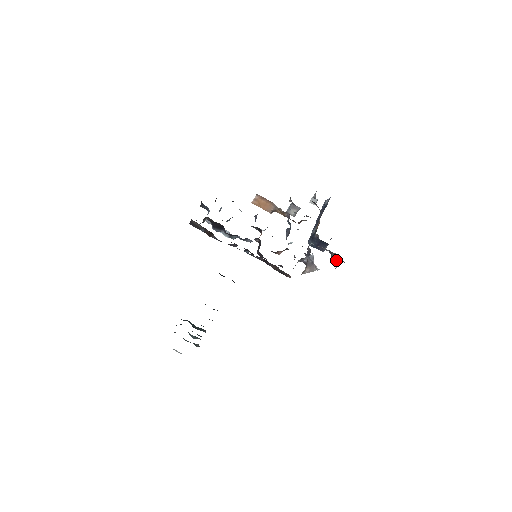
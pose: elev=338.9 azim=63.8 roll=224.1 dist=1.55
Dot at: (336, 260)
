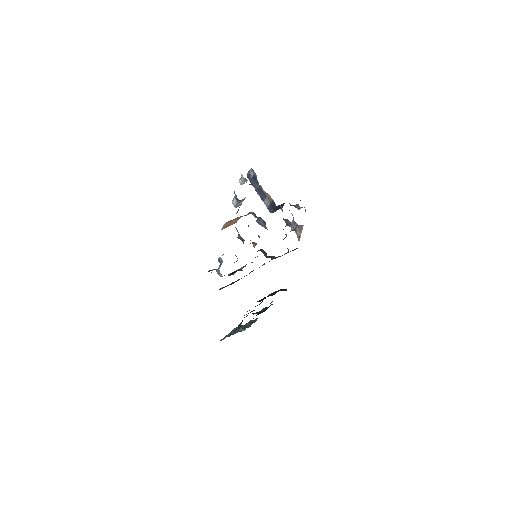
Dot at: (302, 207)
